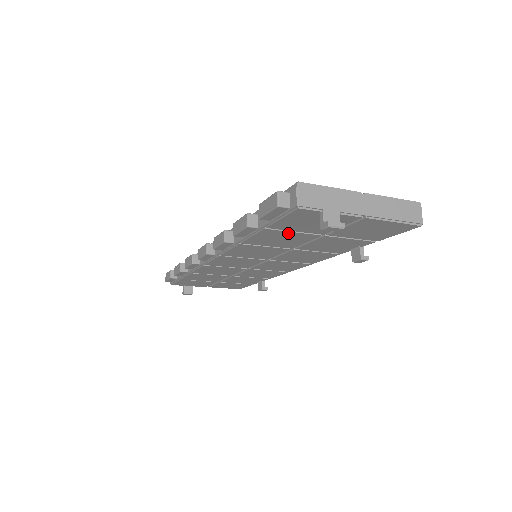
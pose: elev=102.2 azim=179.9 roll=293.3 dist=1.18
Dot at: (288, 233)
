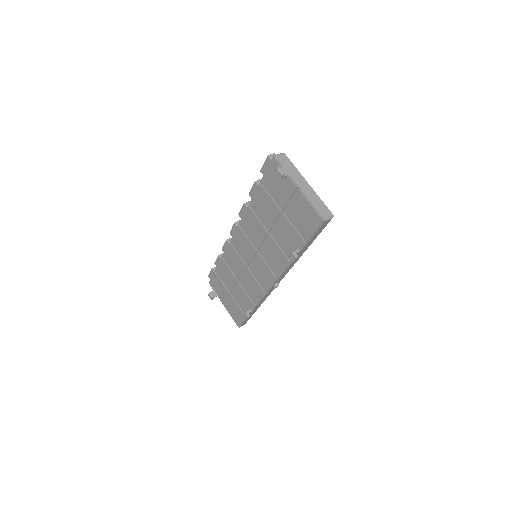
Dot at: (268, 198)
